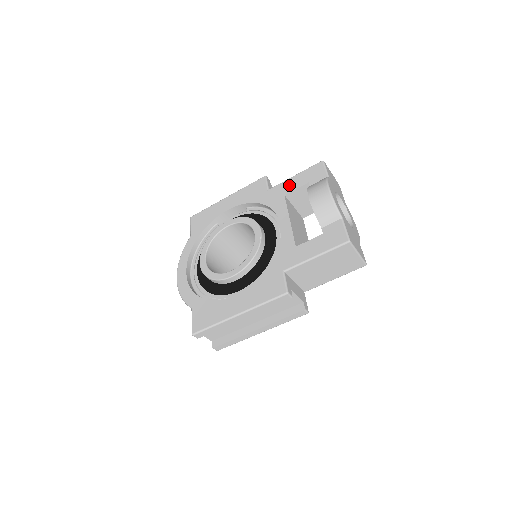
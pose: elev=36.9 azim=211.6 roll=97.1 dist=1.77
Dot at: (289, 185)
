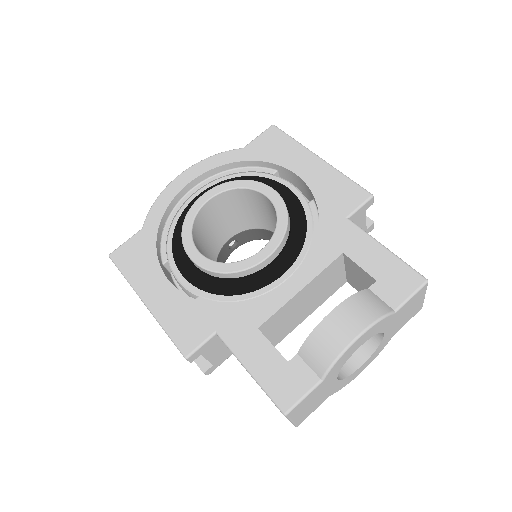
Dot at: (363, 249)
